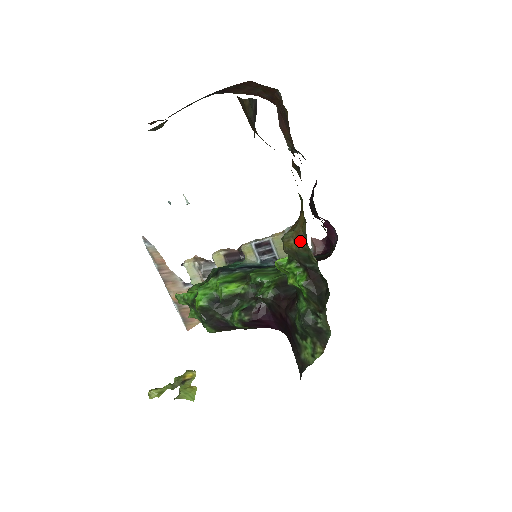
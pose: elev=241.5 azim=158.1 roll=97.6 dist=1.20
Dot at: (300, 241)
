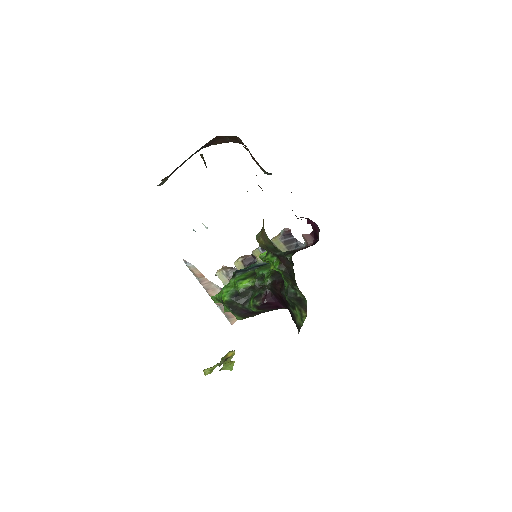
Dot at: (265, 238)
